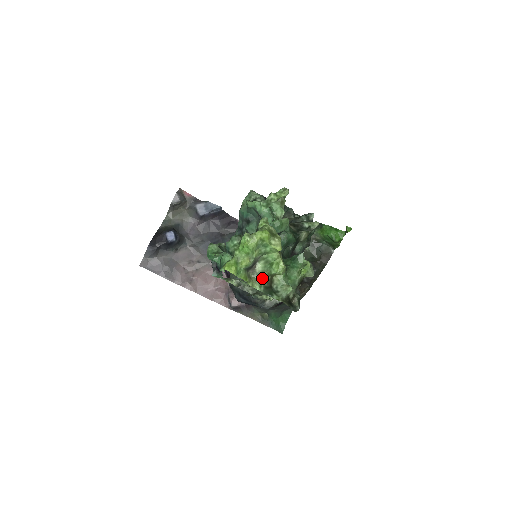
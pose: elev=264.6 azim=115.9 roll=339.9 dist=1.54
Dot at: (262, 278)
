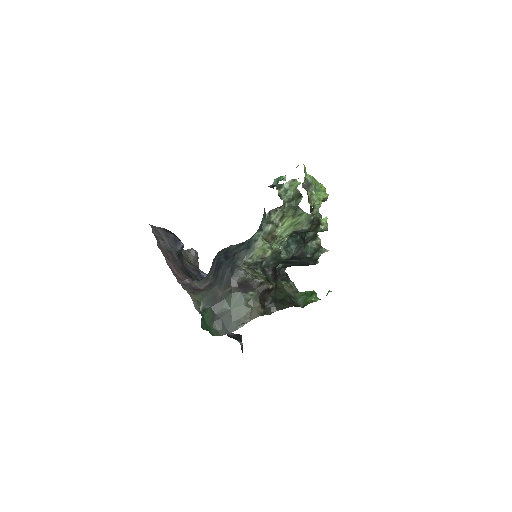
Dot at: occluded
